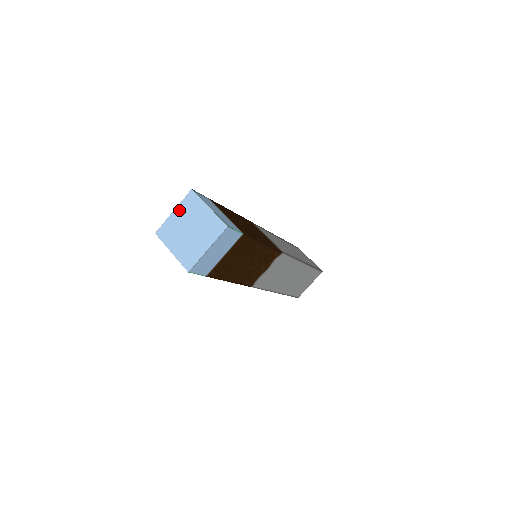
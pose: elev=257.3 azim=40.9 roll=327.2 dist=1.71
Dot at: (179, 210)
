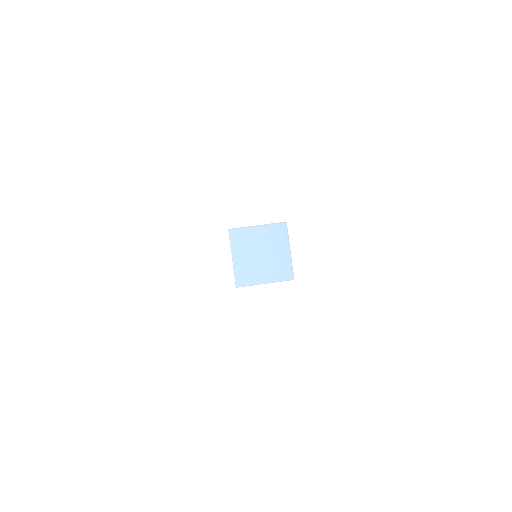
Dot at: (264, 229)
